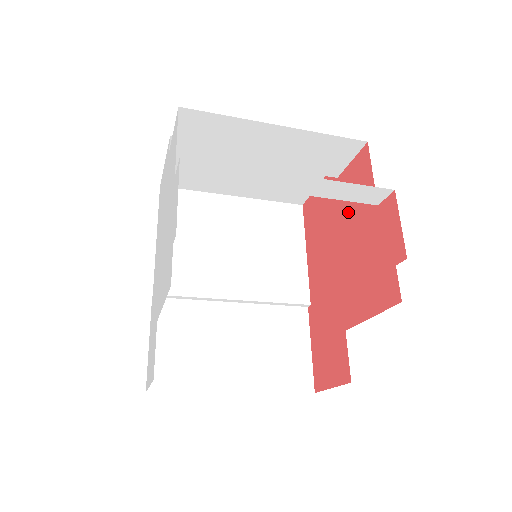
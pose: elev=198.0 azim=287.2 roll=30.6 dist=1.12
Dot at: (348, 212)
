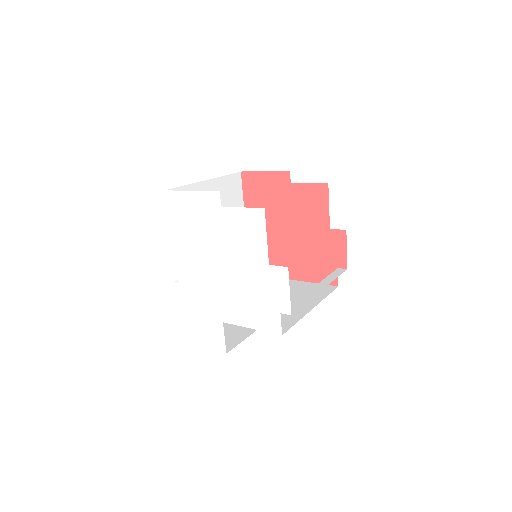
Dot at: (300, 214)
